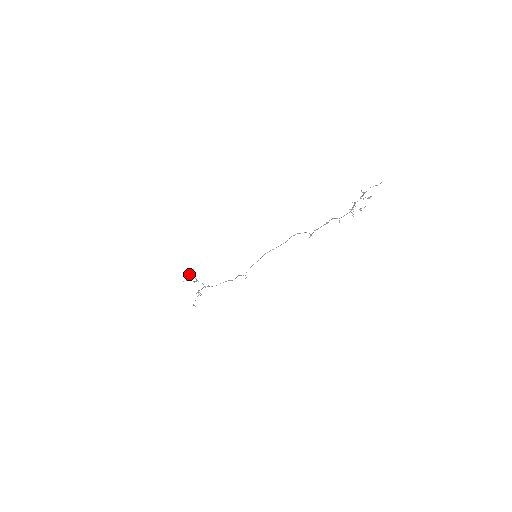
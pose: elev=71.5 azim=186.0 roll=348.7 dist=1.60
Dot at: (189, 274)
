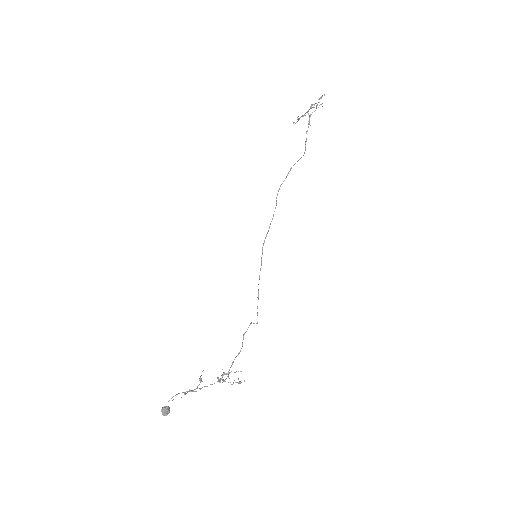
Dot at: (176, 394)
